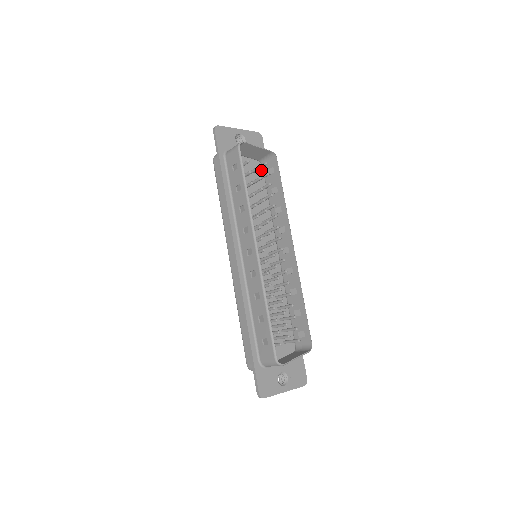
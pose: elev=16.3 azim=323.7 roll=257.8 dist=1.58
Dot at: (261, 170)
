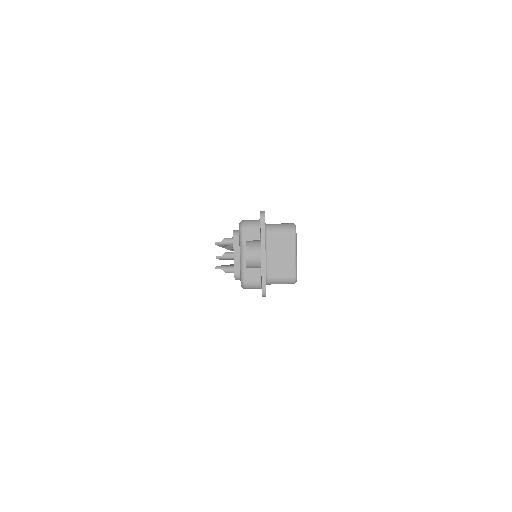
Dot at: occluded
